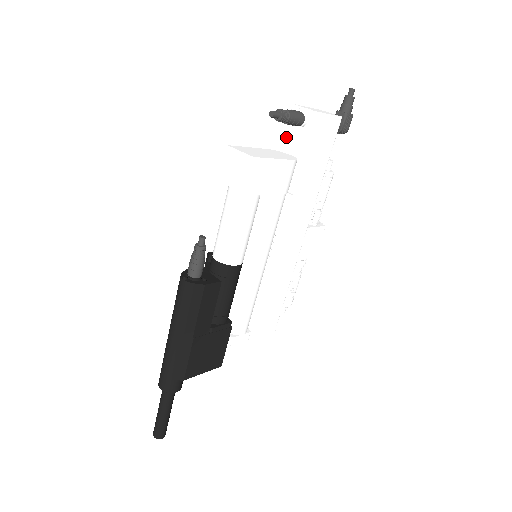
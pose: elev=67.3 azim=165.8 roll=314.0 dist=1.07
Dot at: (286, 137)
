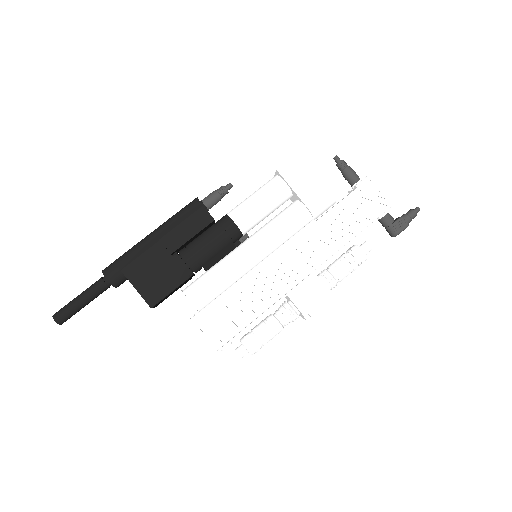
Dot at: occluded
